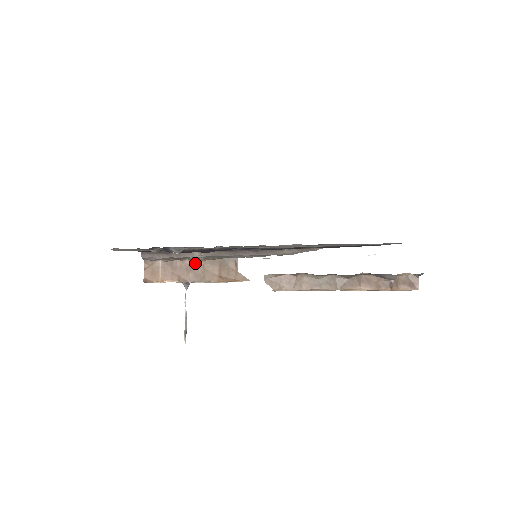
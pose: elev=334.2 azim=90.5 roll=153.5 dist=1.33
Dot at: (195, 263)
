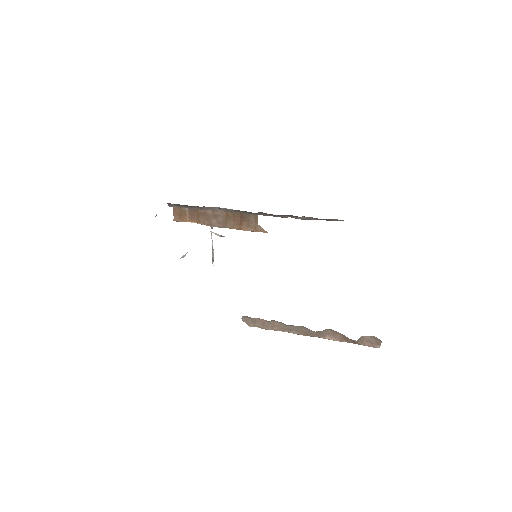
Dot at: (218, 212)
